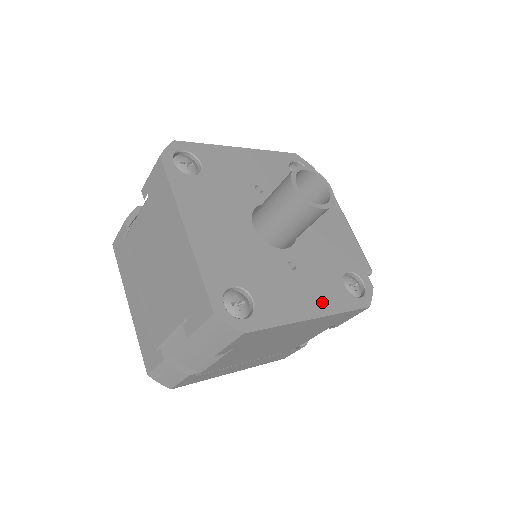
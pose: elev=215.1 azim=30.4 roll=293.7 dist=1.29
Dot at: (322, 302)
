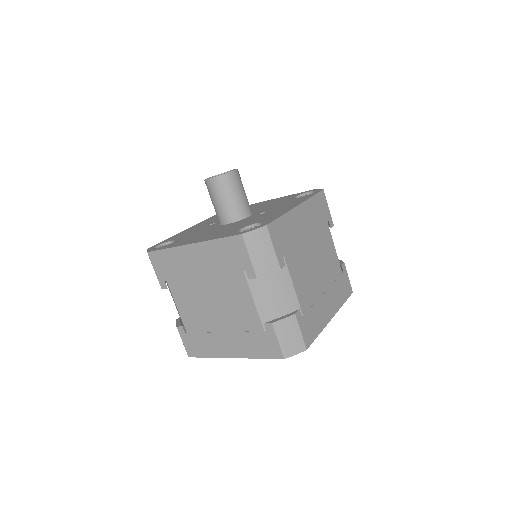
Dot at: (295, 203)
